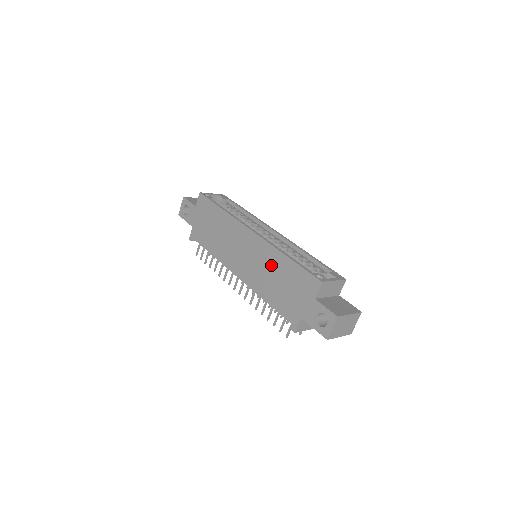
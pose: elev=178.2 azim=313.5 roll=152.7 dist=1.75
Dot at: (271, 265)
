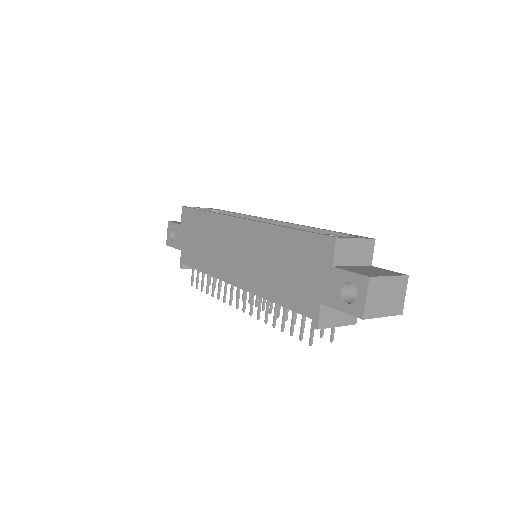
Dot at: (270, 249)
